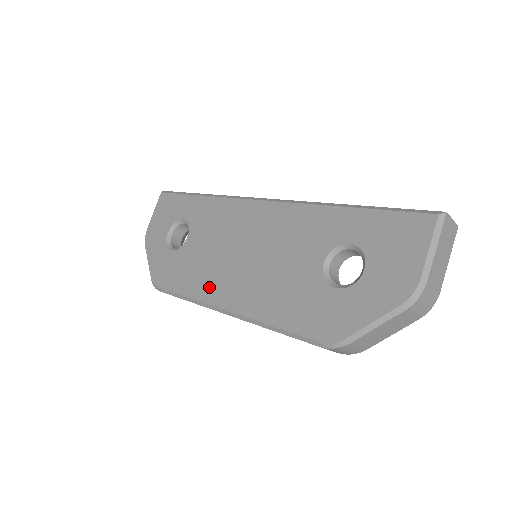
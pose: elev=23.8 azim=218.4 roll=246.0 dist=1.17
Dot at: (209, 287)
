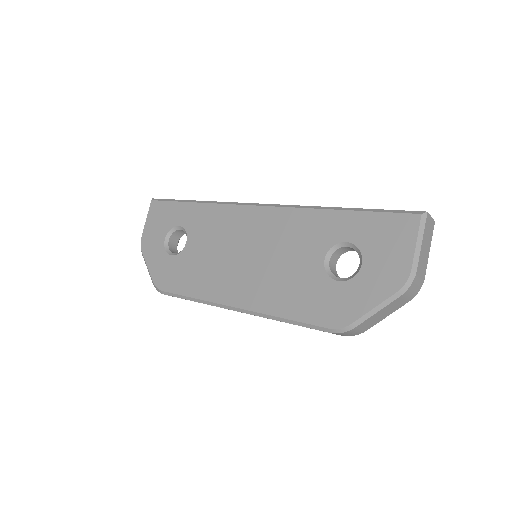
Dot at: (216, 288)
